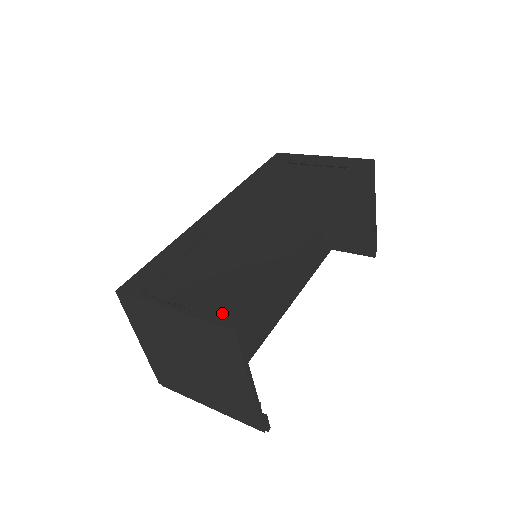
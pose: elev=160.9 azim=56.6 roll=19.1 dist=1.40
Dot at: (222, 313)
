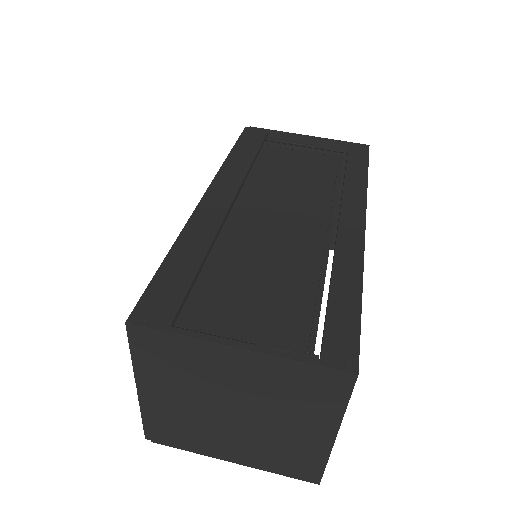
Dot at: (323, 349)
